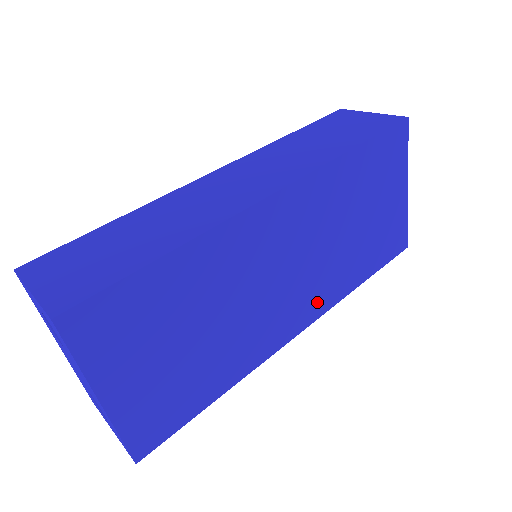
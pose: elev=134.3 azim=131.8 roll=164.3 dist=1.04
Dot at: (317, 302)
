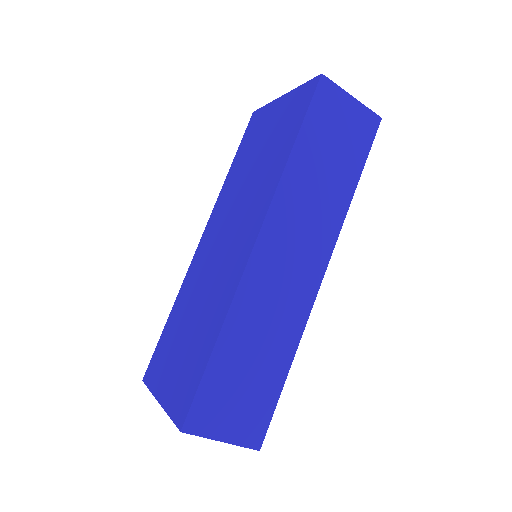
Dot at: occluded
